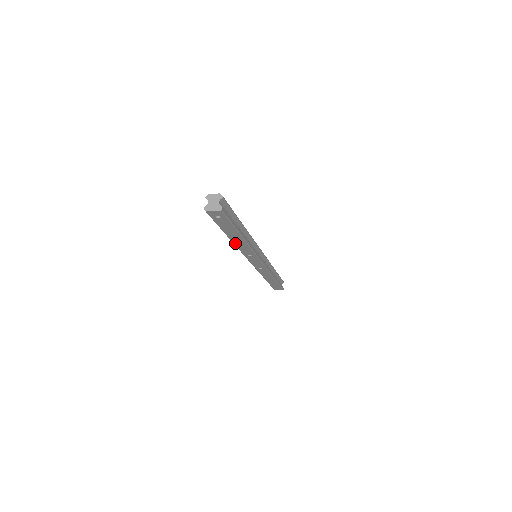
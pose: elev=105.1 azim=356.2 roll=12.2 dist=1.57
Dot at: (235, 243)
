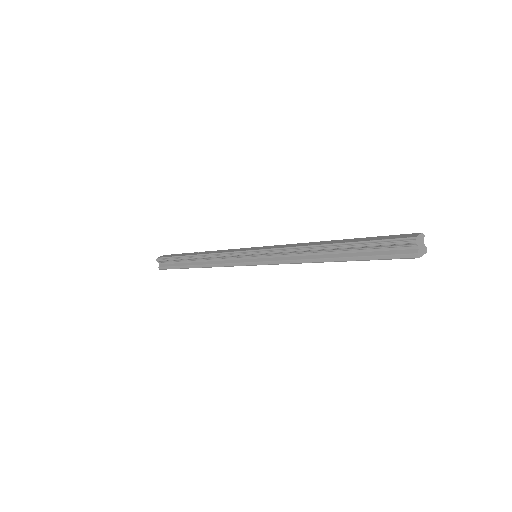
Dot at: (316, 262)
